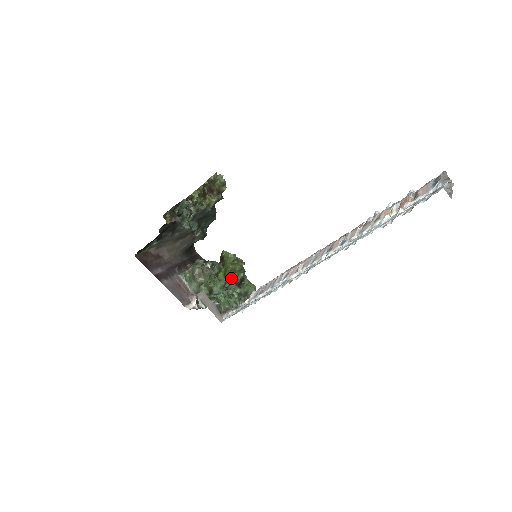
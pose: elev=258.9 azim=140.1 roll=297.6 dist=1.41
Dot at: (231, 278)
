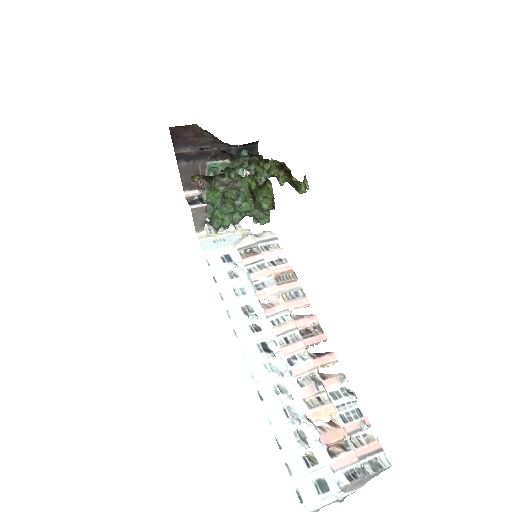
Dot at: (254, 201)
